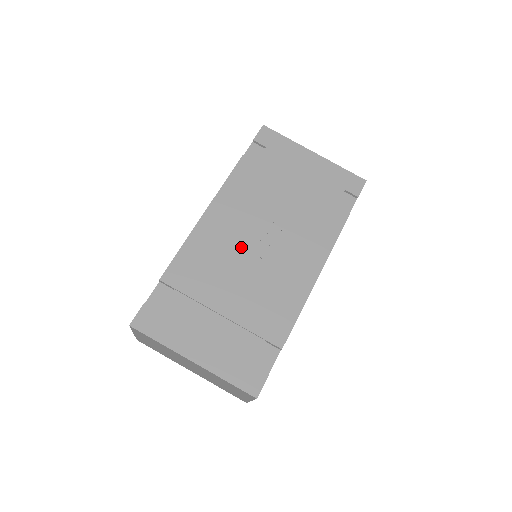
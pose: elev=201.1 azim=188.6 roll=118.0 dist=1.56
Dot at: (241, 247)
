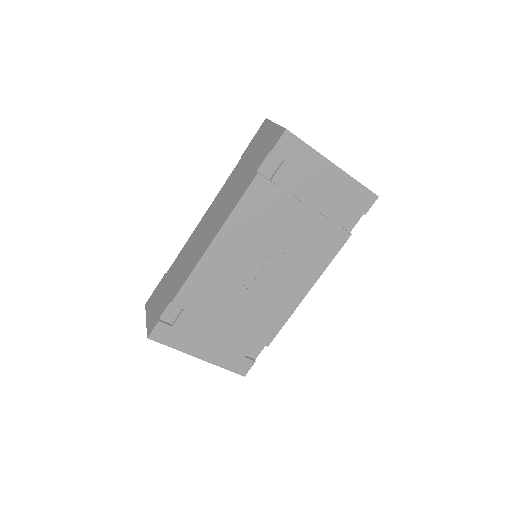
Dot at: (245, 271)
